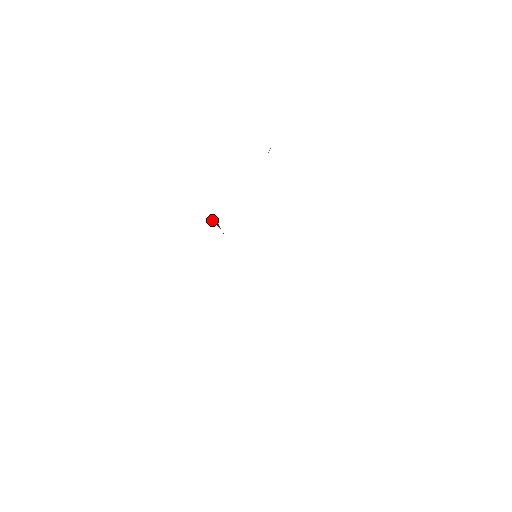
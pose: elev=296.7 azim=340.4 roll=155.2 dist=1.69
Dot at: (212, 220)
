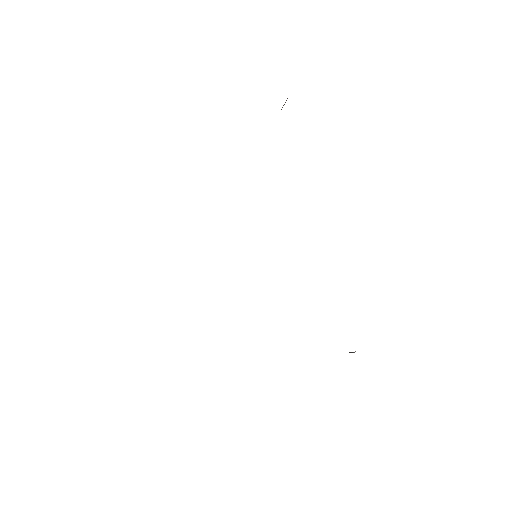
Dot at: occluded
